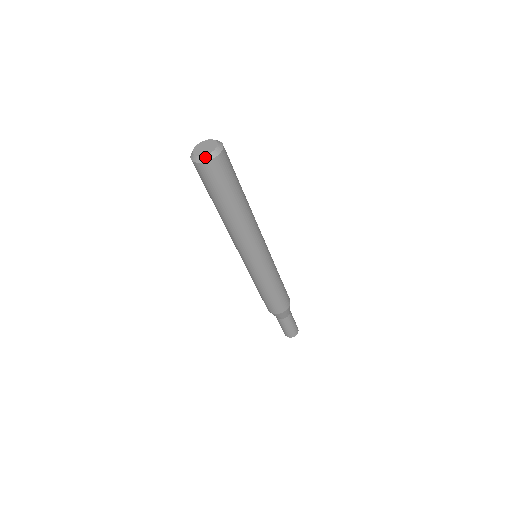
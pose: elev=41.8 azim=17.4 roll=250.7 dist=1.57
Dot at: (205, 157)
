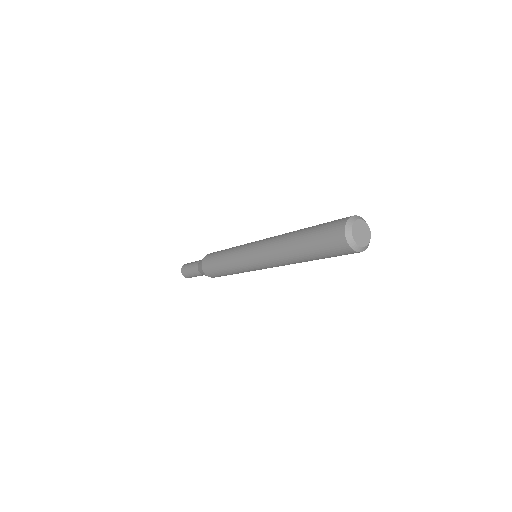
Dot at: (367, 246)
